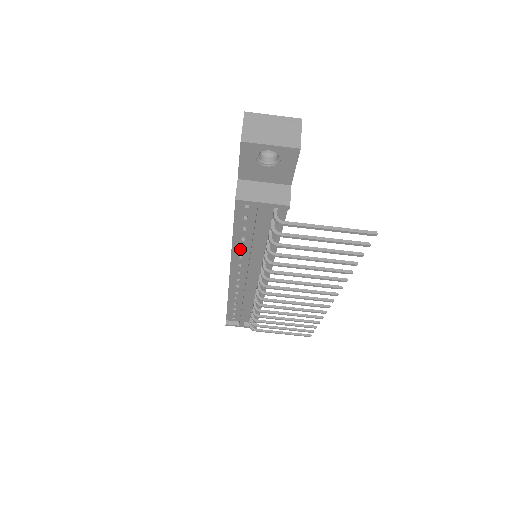
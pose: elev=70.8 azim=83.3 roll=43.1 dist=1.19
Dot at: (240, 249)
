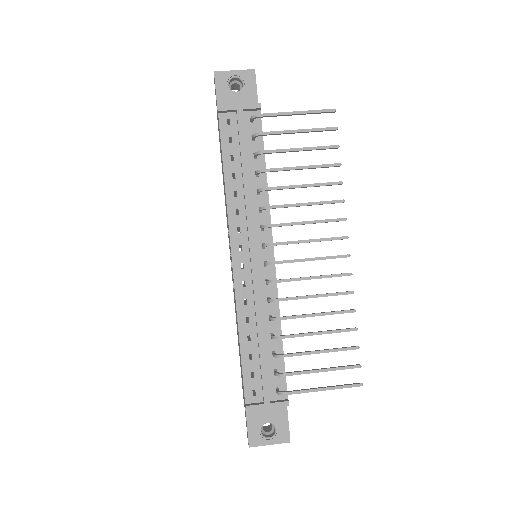
Dot at: (234, 197)
